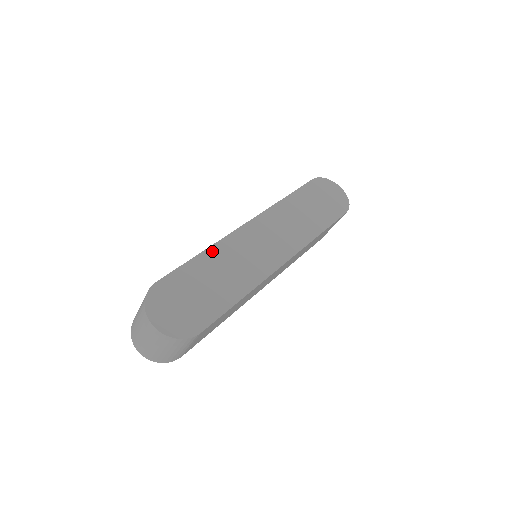
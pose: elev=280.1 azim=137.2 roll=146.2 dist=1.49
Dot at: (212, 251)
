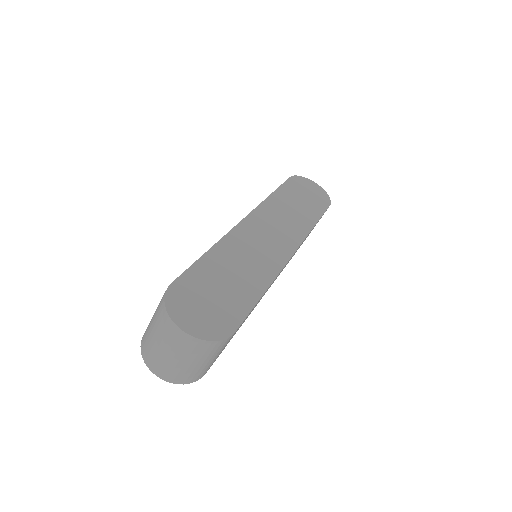
Dot at: (219, 248)
